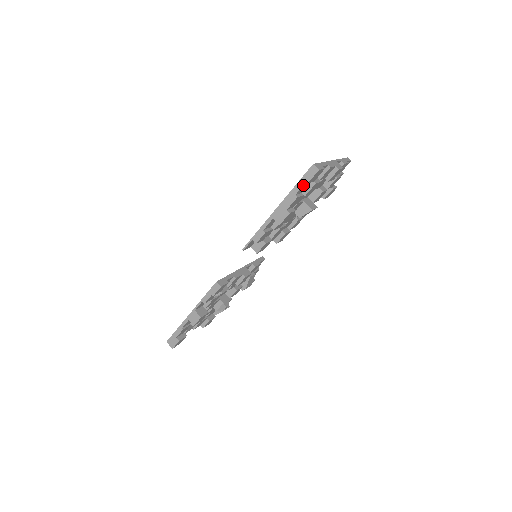
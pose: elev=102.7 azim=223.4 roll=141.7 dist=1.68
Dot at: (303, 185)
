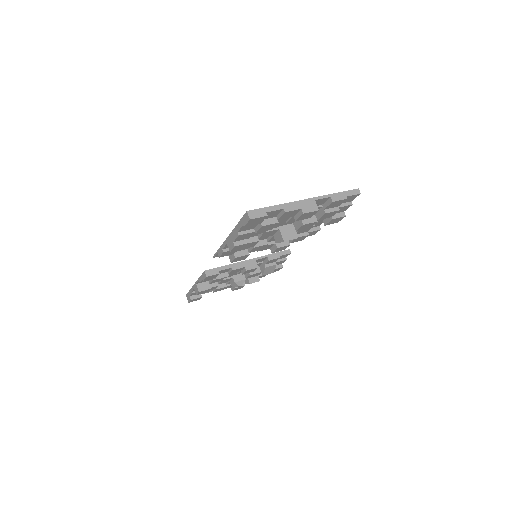
Dot at: (242, 226)
